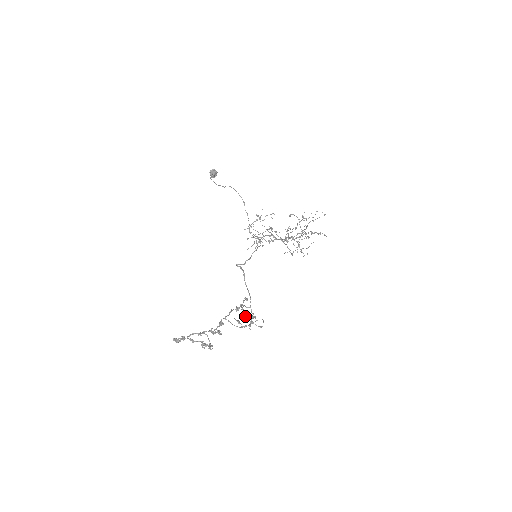
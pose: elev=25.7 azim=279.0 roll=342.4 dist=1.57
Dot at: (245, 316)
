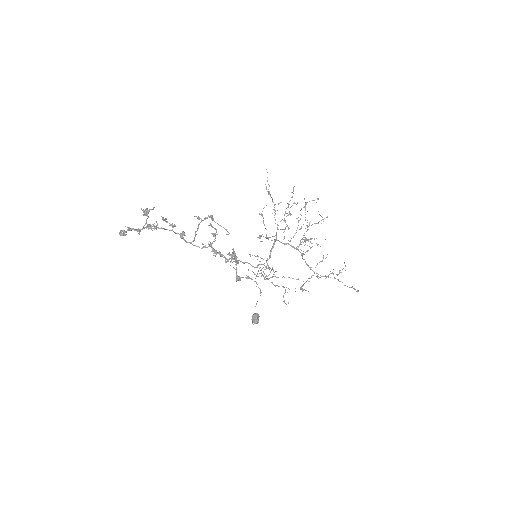
Dot at: (214, 233)
